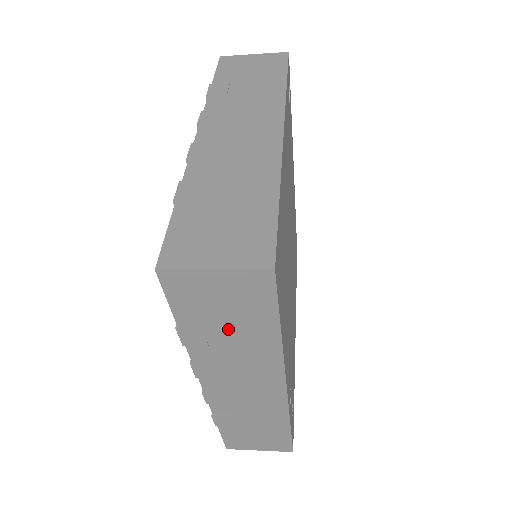
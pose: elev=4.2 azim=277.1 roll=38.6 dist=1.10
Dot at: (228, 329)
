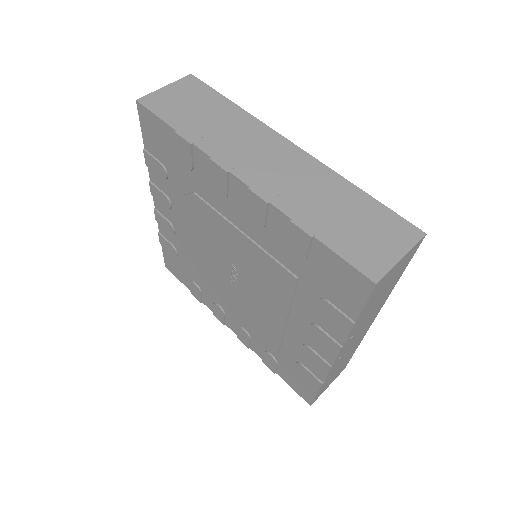
Dot at: (379, 299)
